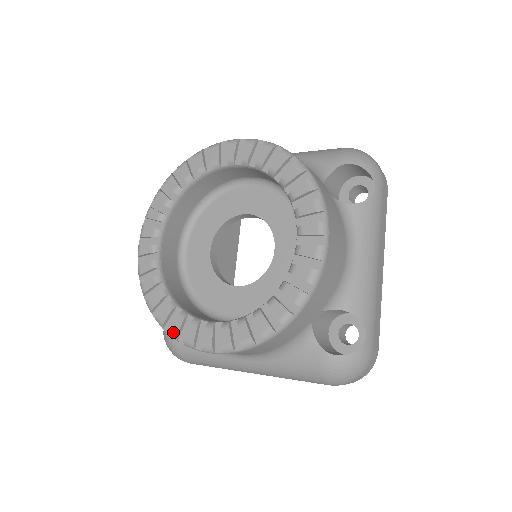
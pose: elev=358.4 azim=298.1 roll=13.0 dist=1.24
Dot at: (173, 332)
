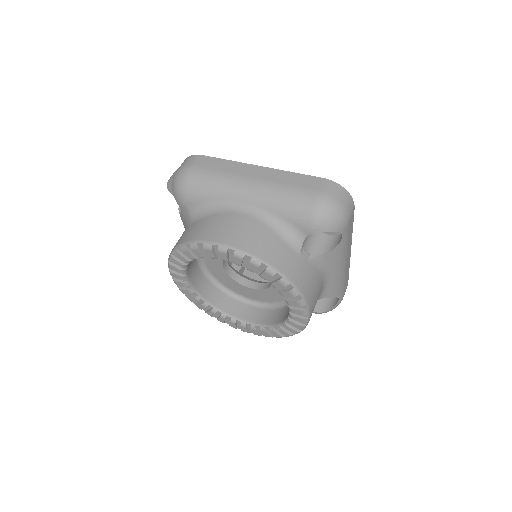
Dot at: occluded
